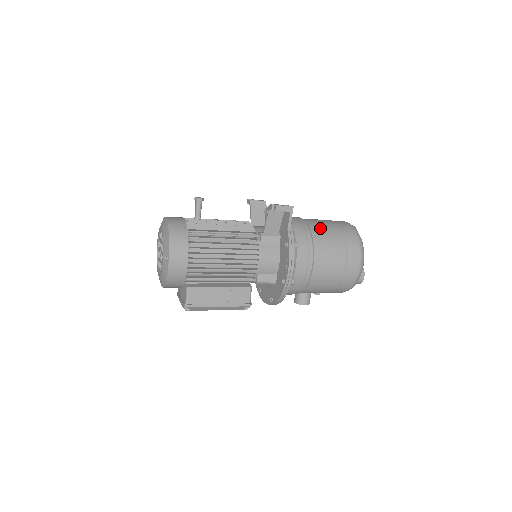
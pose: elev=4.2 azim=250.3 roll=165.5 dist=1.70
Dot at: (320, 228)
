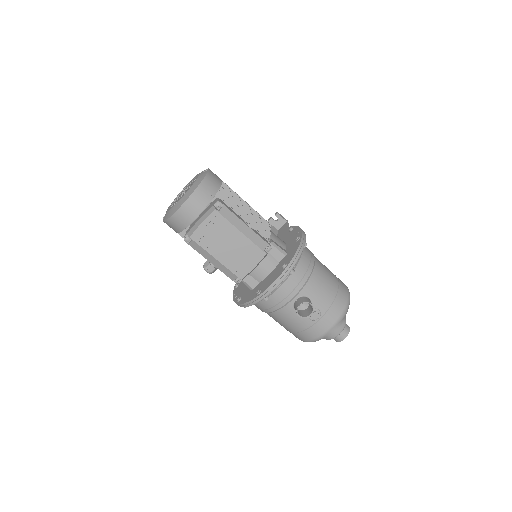
Dot at: occluded
